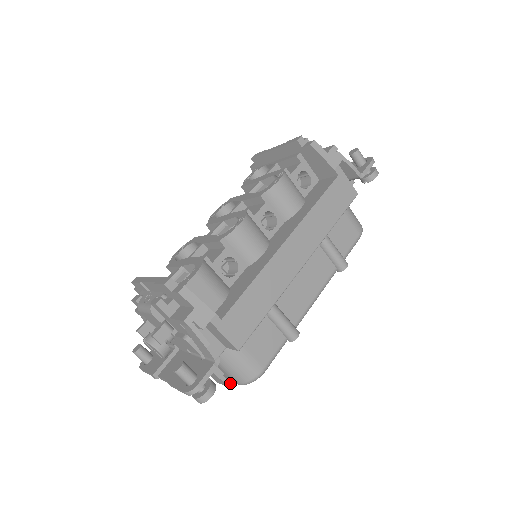
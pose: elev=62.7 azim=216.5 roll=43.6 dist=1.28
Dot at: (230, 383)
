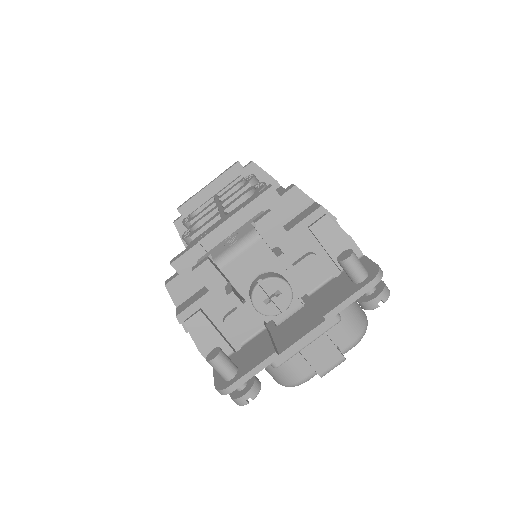
Dot at: (341, 354)
